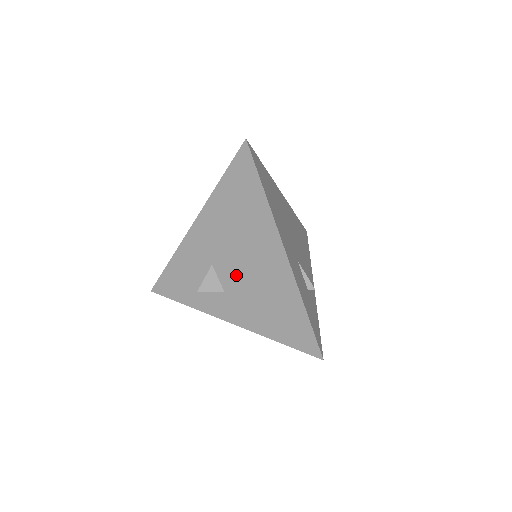
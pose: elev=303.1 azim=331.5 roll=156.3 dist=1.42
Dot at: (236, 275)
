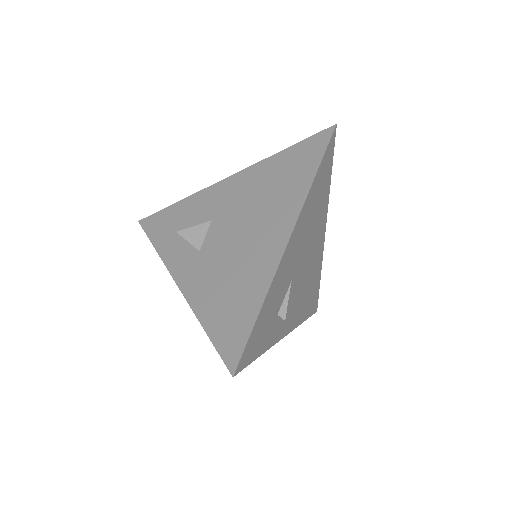
Dot at: (224, 240)
